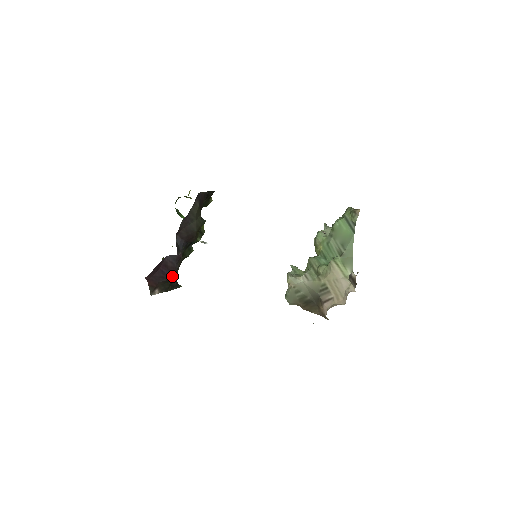
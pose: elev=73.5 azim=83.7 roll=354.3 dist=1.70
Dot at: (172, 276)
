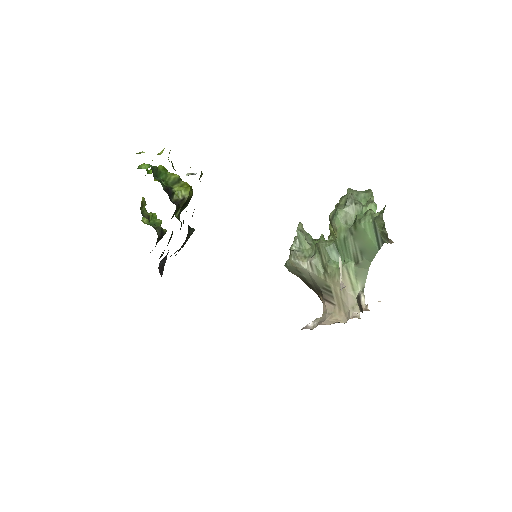
Dot at: occluded
